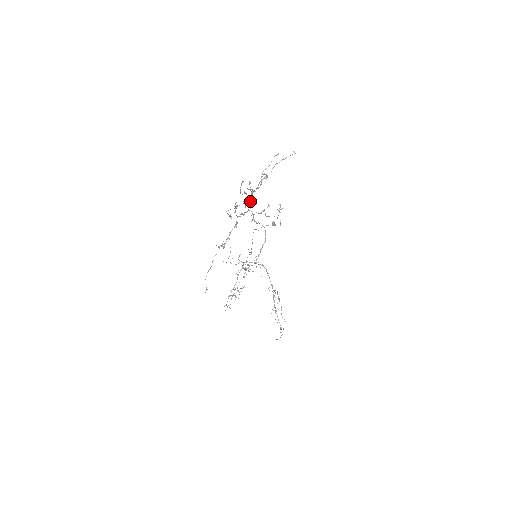
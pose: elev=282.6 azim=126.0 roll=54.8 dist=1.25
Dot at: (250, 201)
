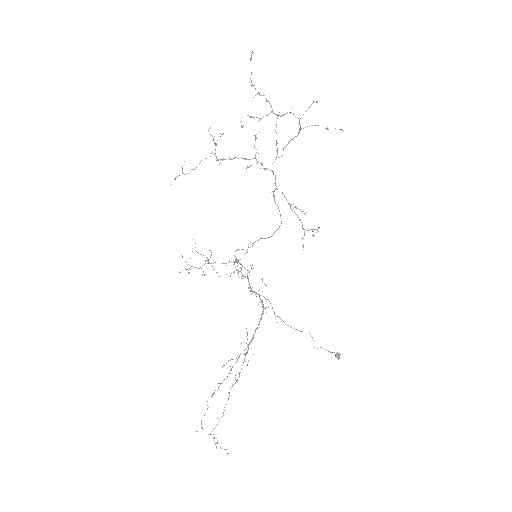
Dot at: occluded
